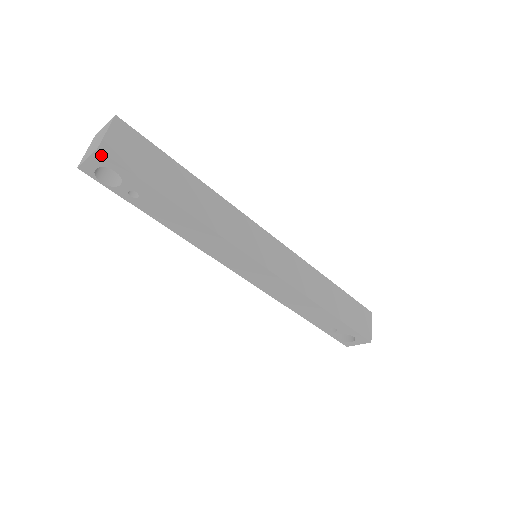
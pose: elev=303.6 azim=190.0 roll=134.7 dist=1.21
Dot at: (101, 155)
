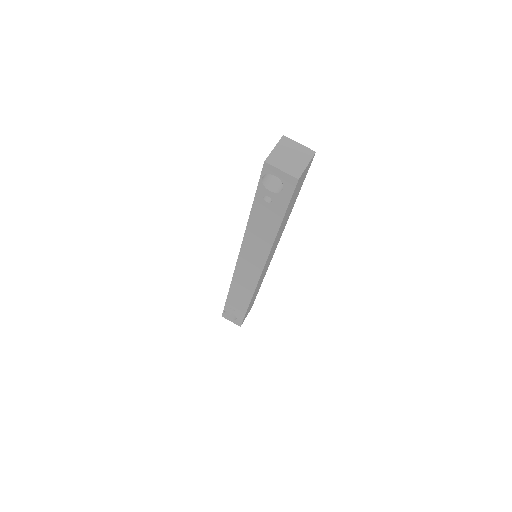
Dot at: (294, 181)
